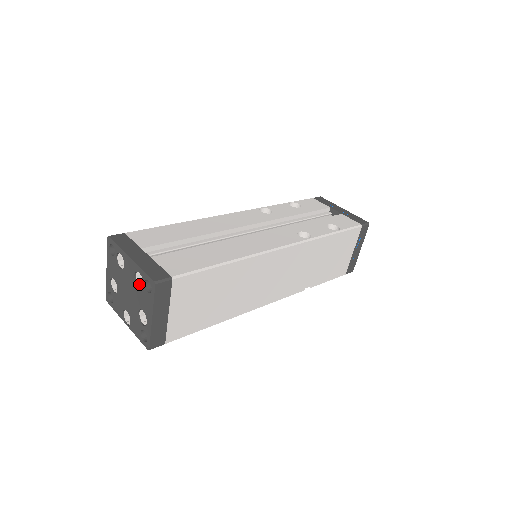
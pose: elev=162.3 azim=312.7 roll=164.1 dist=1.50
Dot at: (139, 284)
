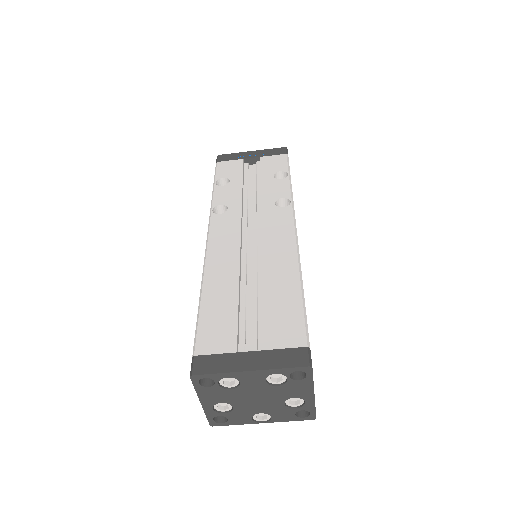
Dot at: (276, 382)
